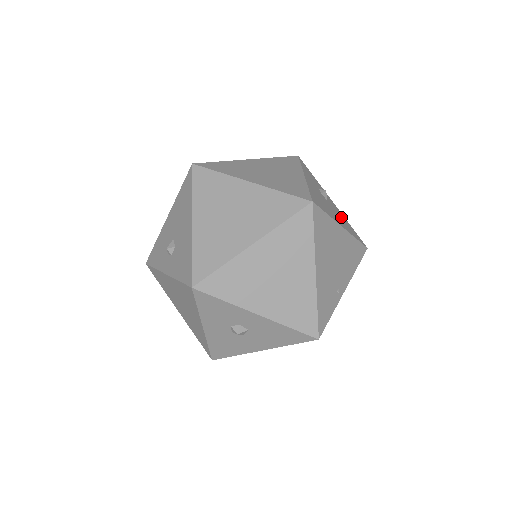
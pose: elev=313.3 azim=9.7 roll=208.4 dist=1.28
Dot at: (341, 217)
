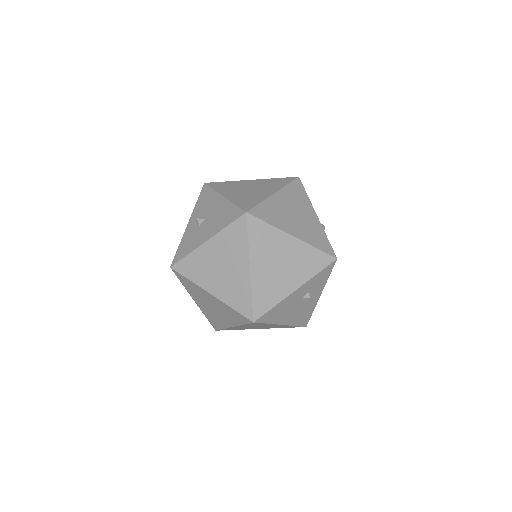
Dot at: (304, 311)
